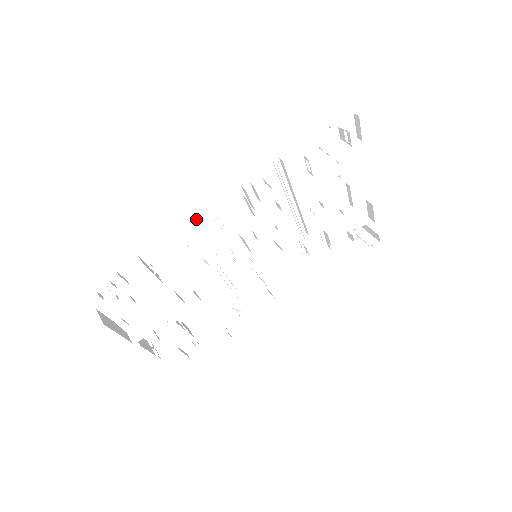
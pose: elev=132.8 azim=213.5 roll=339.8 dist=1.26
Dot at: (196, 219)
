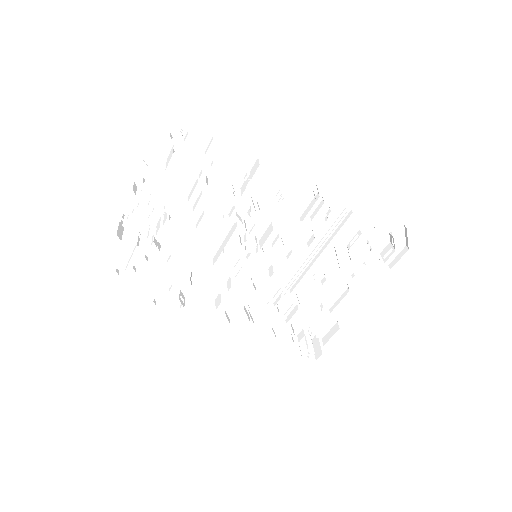
Dot at: (275, 174)
